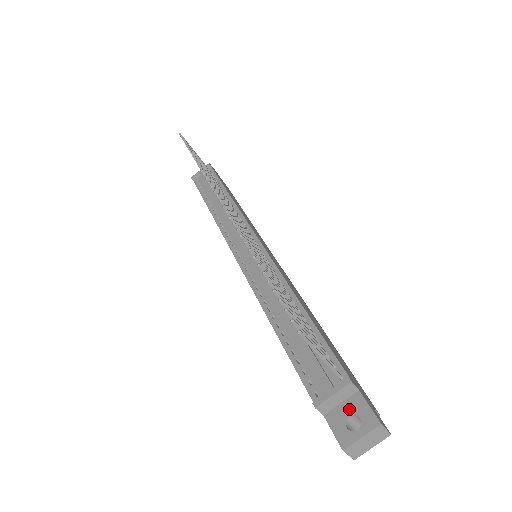
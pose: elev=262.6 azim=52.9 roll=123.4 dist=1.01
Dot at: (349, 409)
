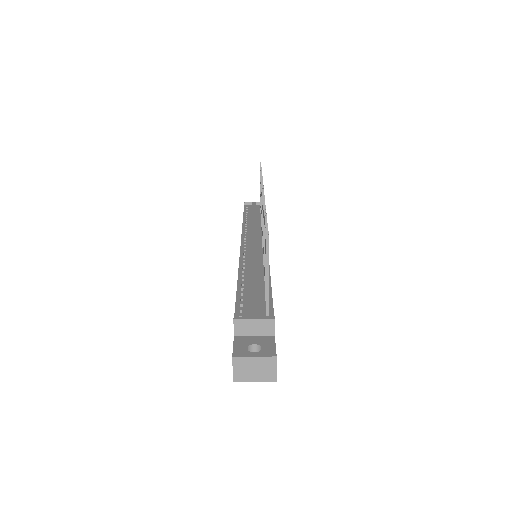
Dot at: (258, 341)
